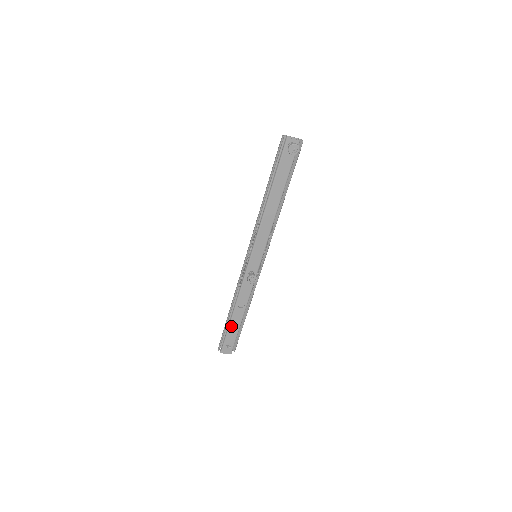
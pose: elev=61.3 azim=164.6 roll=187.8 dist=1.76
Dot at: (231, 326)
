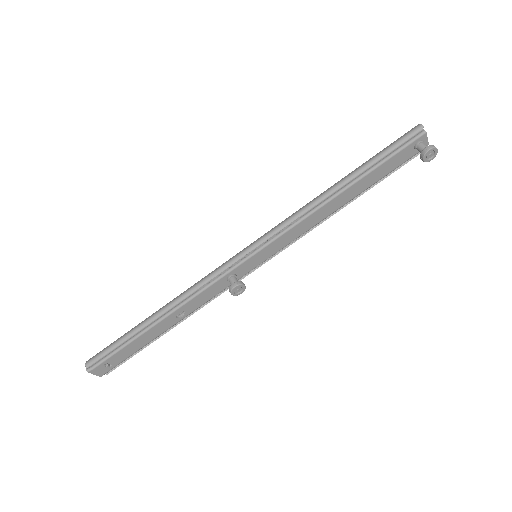
Dot at: (139, 338)
